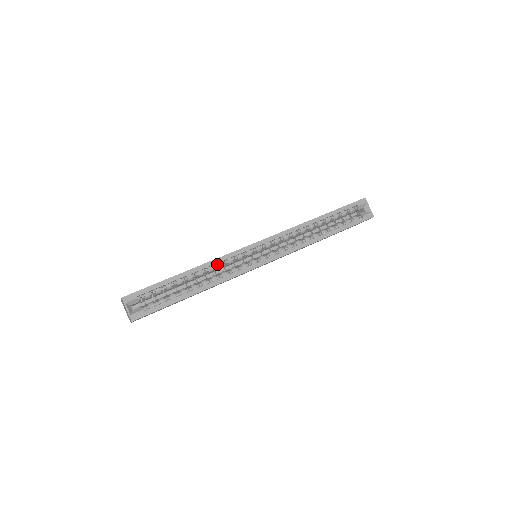
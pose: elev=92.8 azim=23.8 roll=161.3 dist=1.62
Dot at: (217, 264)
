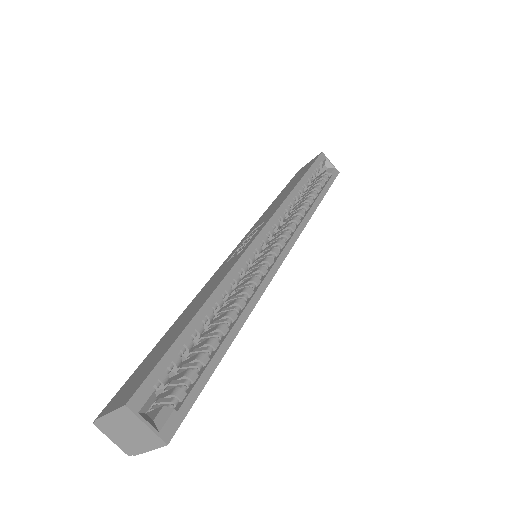
Dot at: (233, 279)
